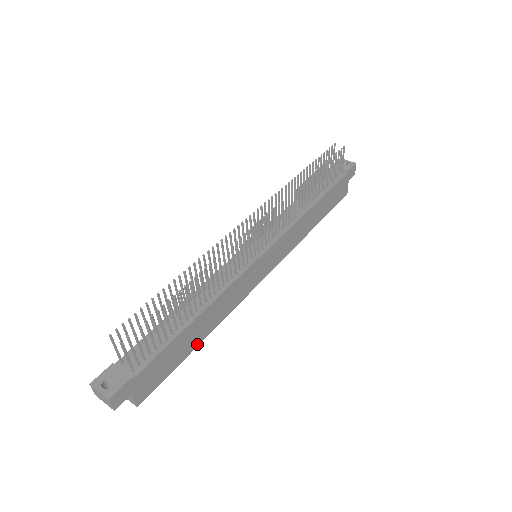
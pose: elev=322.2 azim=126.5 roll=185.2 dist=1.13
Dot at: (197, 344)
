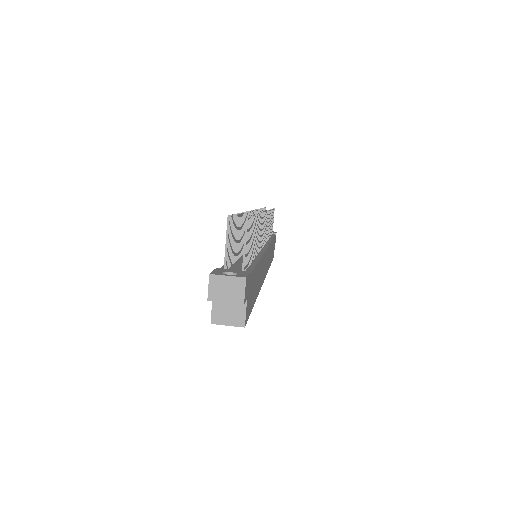
Dot at: (255, 299)
